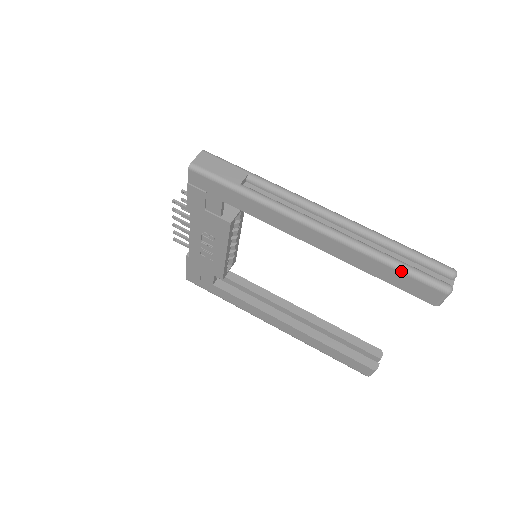
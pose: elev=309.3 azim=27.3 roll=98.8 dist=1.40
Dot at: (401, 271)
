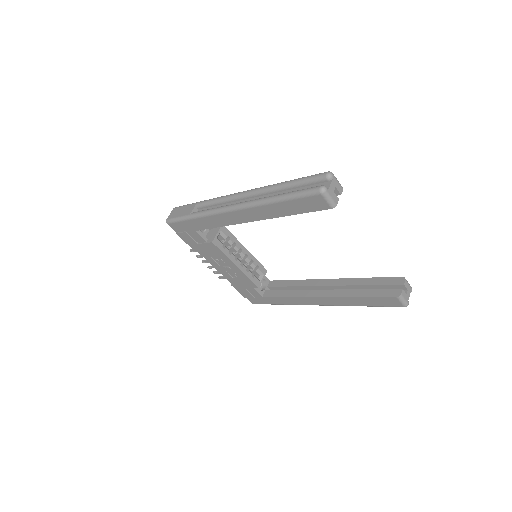
Dot at: (287, 200)
